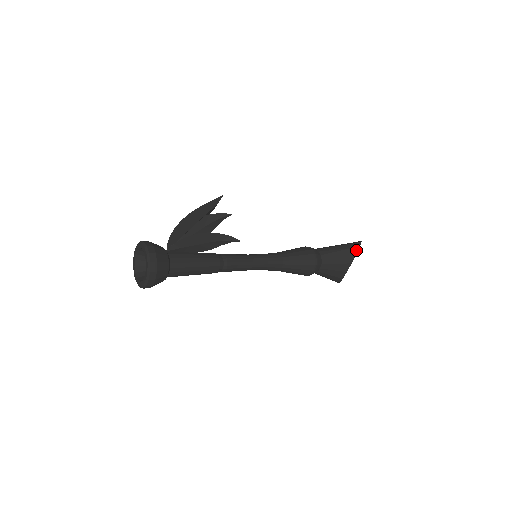
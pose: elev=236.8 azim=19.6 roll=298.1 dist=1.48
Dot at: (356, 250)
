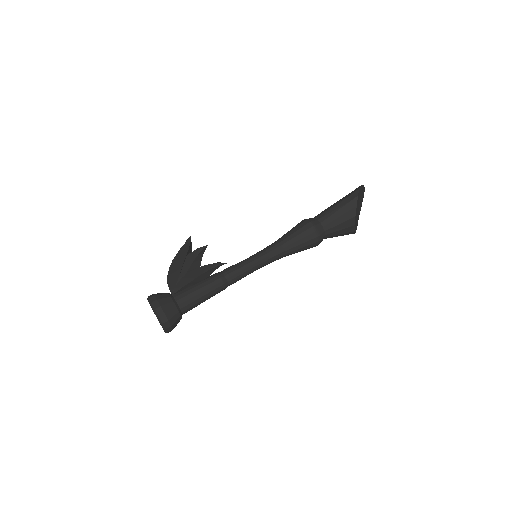
Dot at: (355, 202)
